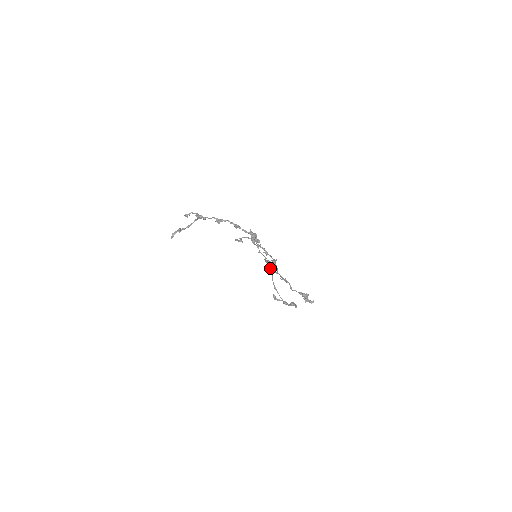
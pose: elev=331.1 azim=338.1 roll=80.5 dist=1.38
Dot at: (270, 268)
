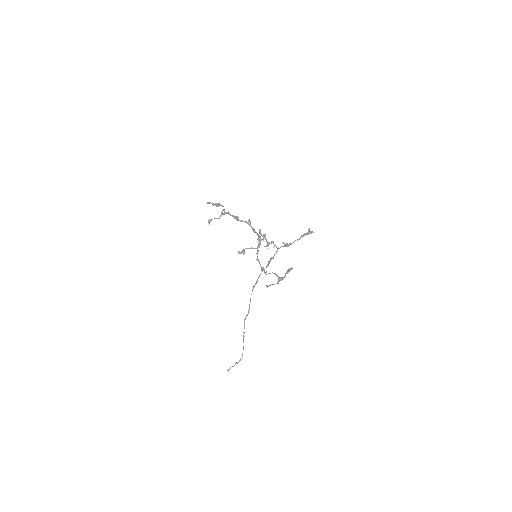
Dot at: (264, 271)
